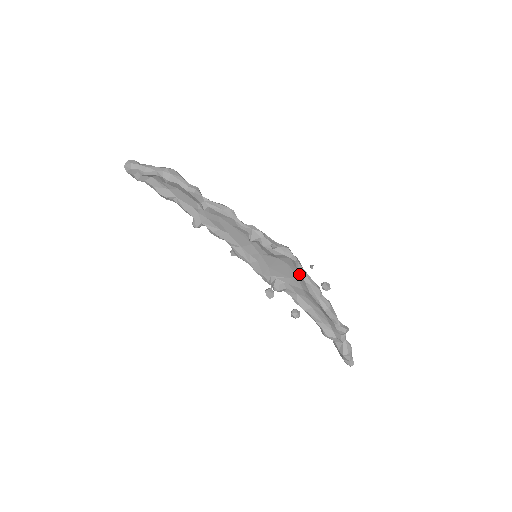
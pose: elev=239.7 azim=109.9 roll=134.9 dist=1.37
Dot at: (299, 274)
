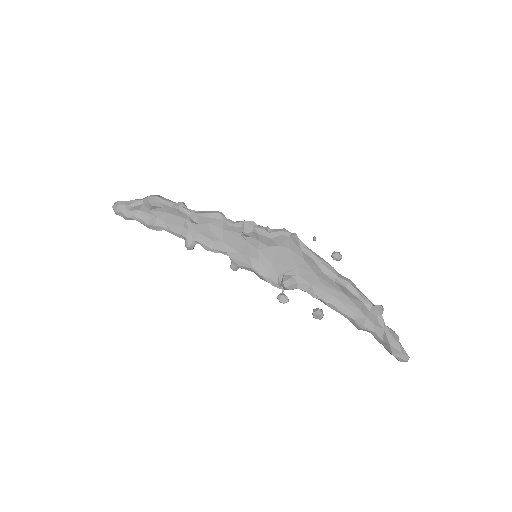
Dot at: (304, 254)
